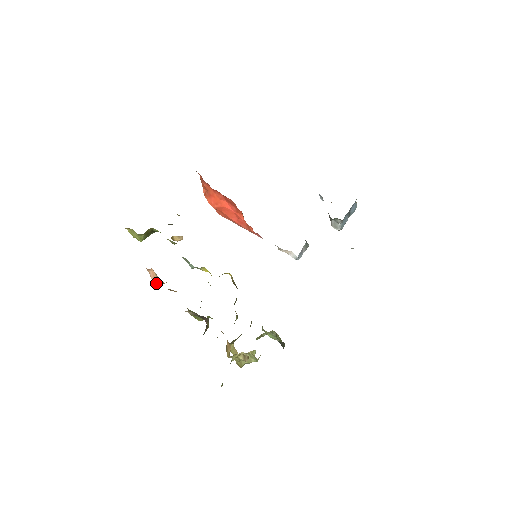
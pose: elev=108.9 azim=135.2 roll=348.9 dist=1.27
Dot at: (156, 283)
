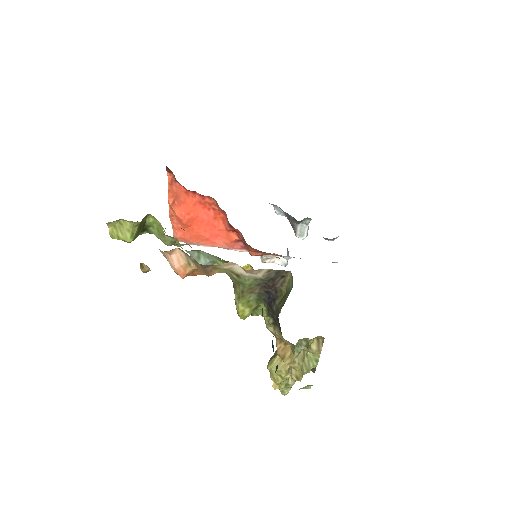
Dot at: (181, 273)
